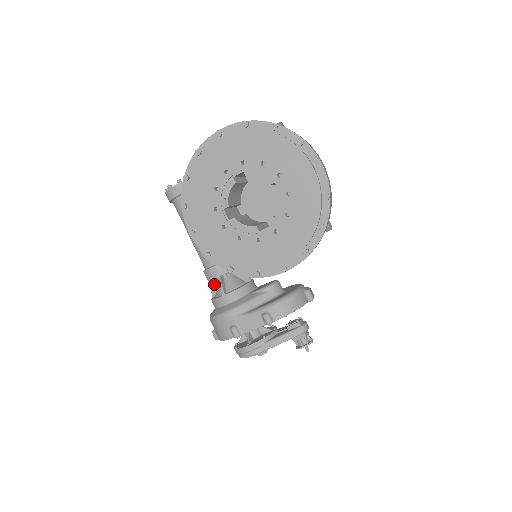
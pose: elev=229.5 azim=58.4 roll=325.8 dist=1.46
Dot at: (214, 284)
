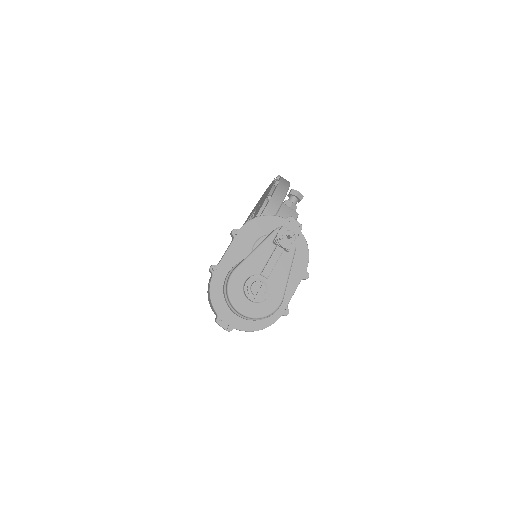
Dot at: occluded
